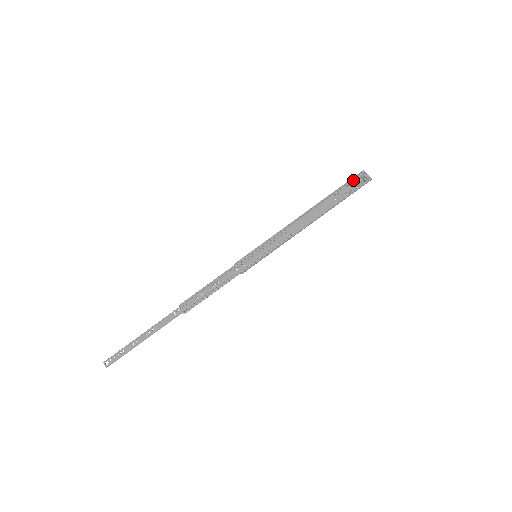
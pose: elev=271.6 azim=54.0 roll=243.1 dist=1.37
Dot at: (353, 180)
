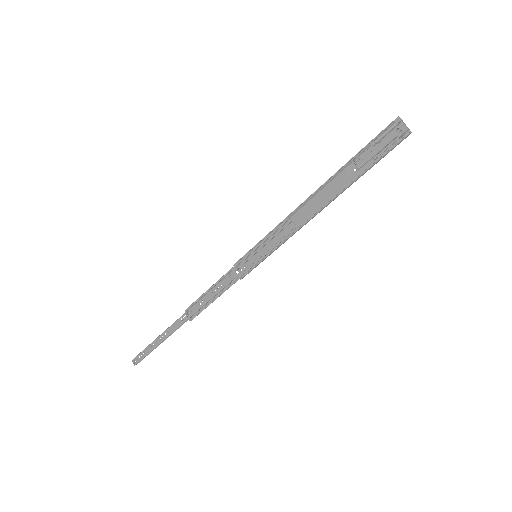
Dot at: (381, 136)
